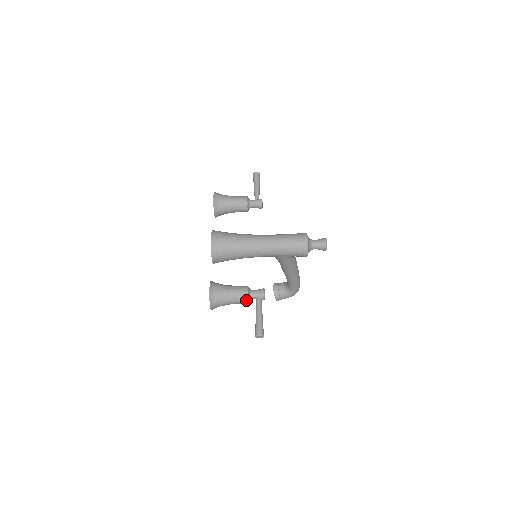
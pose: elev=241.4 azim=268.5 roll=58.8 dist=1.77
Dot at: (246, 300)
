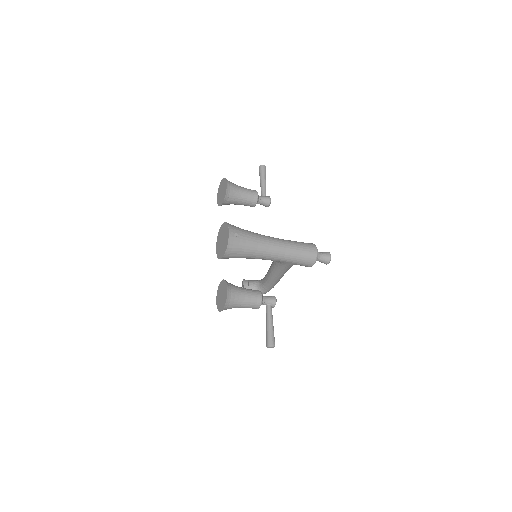
Dot at: (259, 306)
